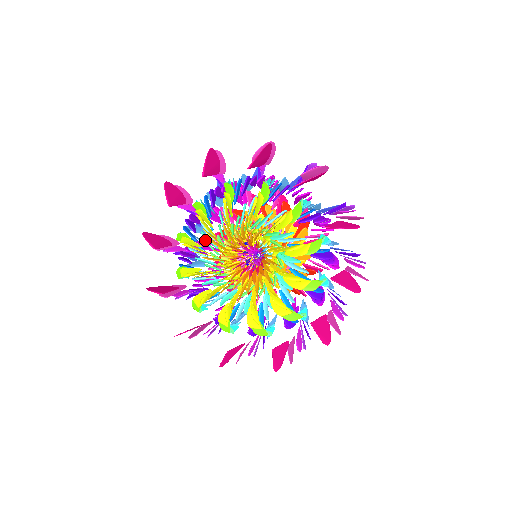
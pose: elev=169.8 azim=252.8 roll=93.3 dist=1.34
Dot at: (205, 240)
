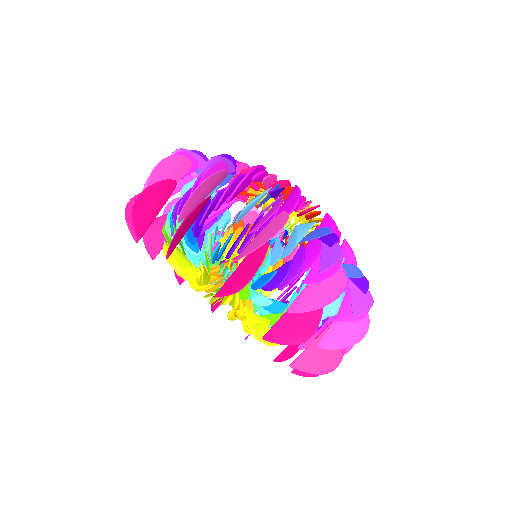
Dot at: occluded
